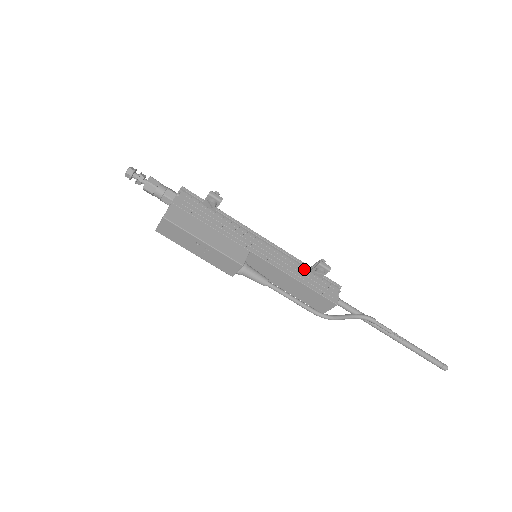
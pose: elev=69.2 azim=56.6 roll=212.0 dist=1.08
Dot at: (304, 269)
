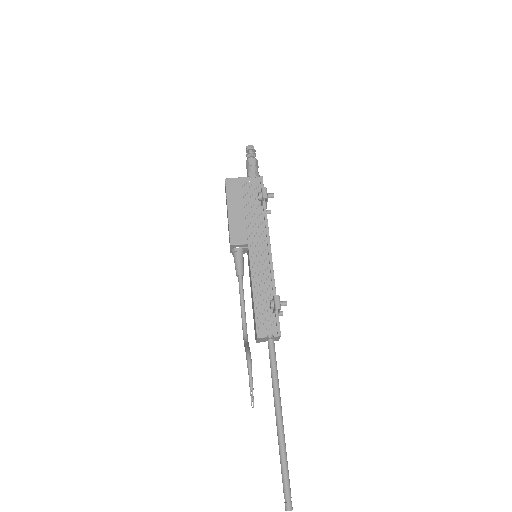
Dot at: (269, 293)
